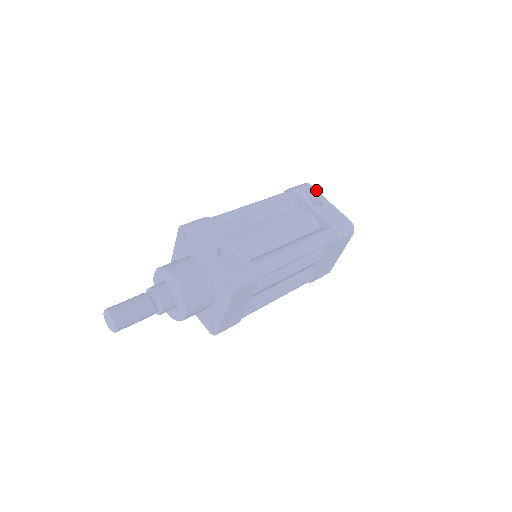
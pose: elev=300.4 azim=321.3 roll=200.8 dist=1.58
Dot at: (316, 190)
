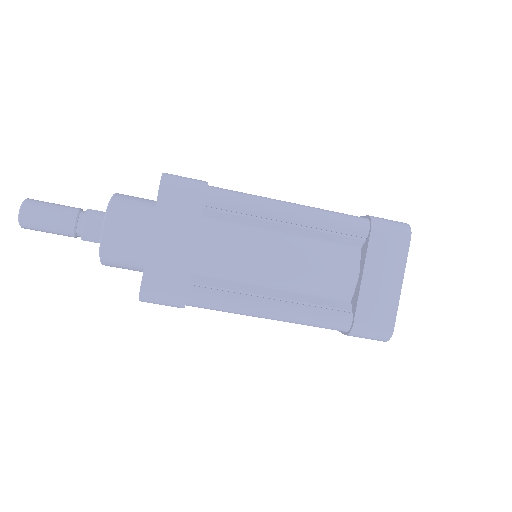
Dot at: occluded
